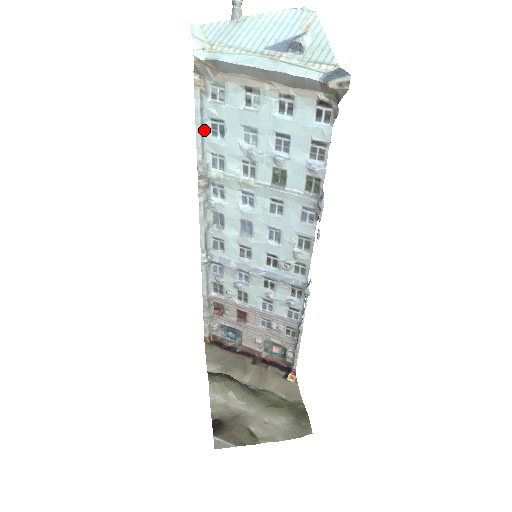
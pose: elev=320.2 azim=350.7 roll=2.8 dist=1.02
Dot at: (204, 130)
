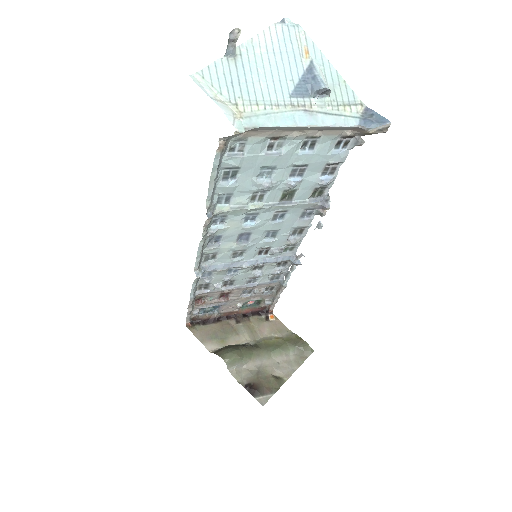
Dot at: (216, 180)
